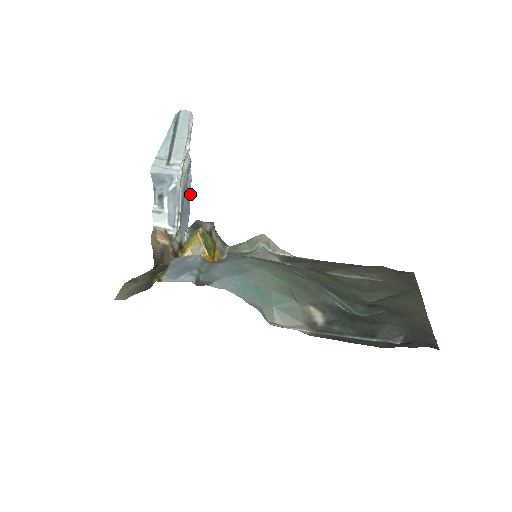
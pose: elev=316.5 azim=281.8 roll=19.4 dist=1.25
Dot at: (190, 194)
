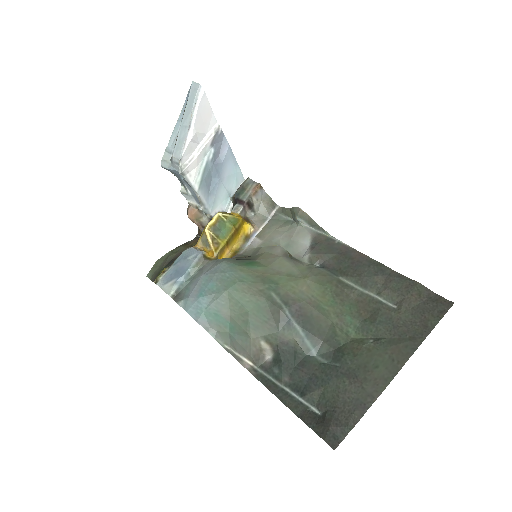
Dot at: (232, 156)
